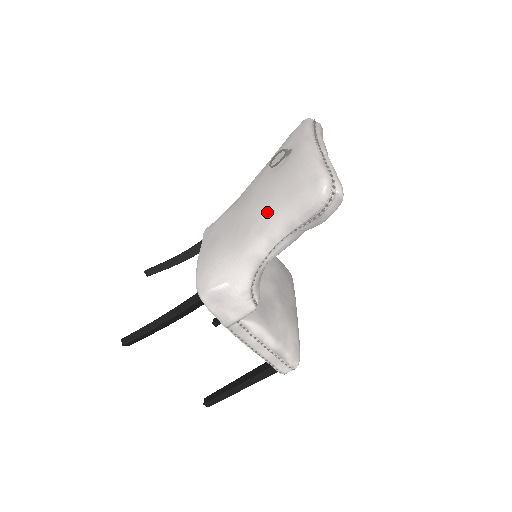
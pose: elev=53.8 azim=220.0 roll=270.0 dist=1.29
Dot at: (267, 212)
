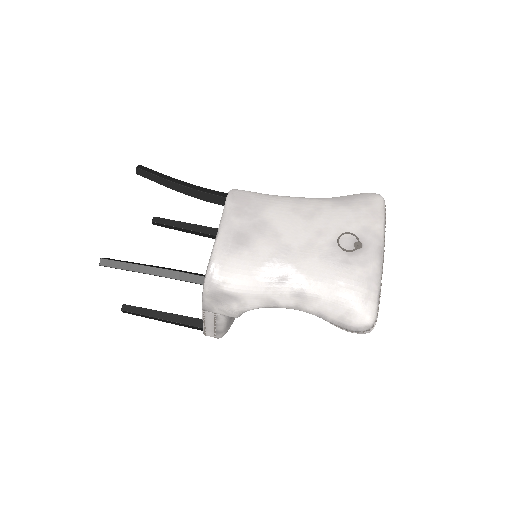
Dot at: (312, 286)
